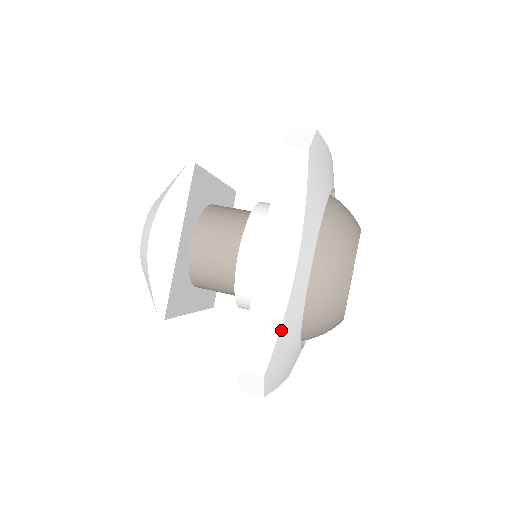
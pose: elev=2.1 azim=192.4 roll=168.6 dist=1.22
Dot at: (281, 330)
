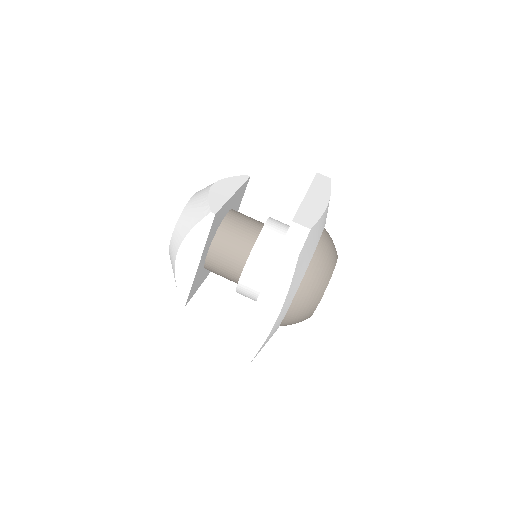
Dot at: (320, 220)
